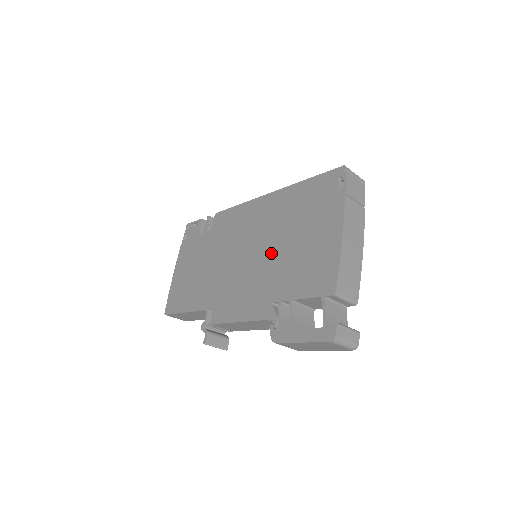
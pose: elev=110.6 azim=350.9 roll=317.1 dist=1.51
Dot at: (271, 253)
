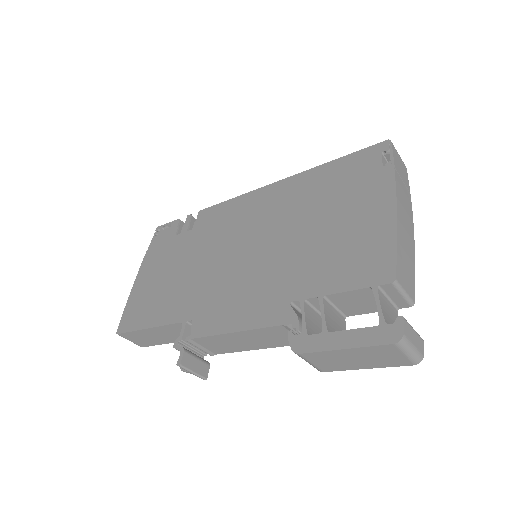
Dot at: (285, 244)
